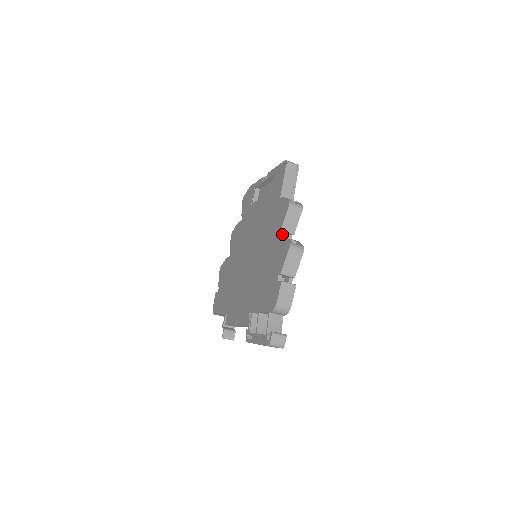
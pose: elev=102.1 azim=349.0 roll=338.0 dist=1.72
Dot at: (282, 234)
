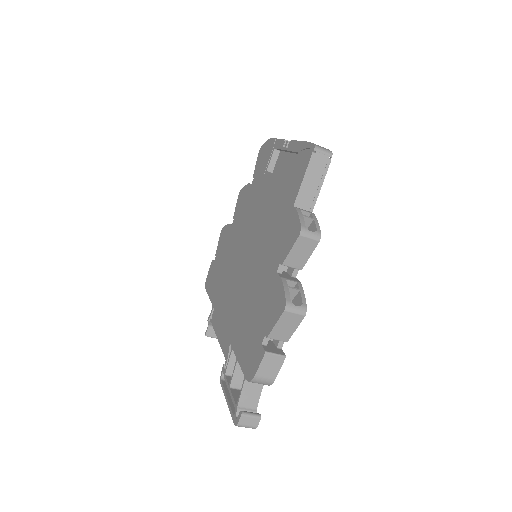
Dot at: occluded
